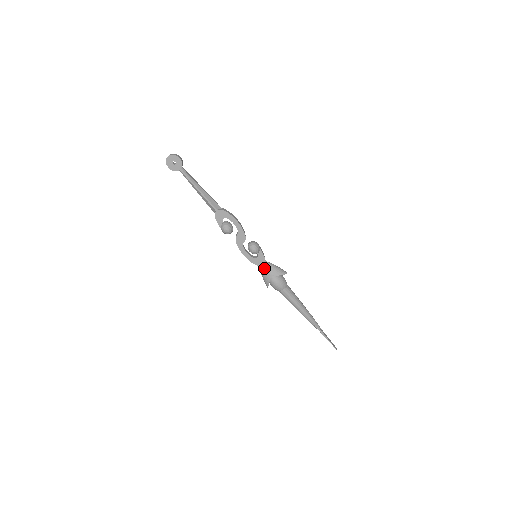
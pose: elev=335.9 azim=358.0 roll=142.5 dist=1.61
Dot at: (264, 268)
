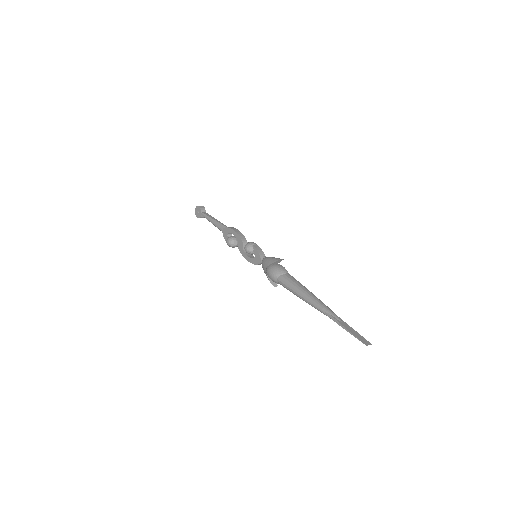
Dot at: (262, 264)
